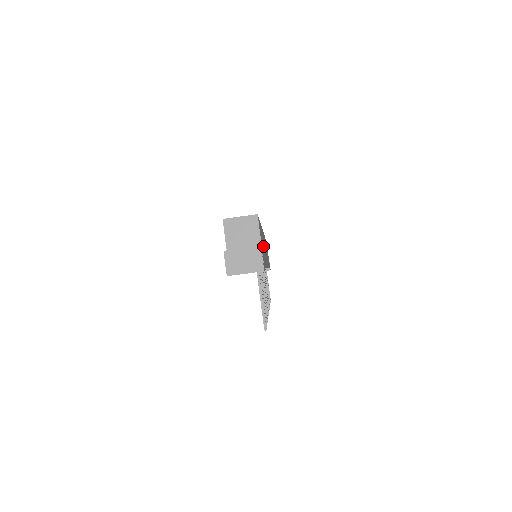
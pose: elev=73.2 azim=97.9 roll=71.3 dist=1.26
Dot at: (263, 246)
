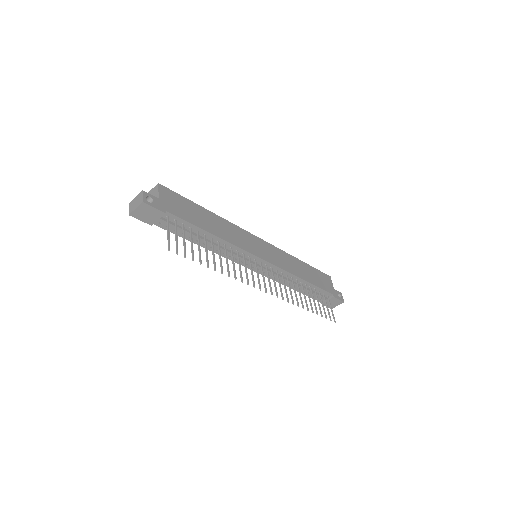
Dot at: (199, 217)
